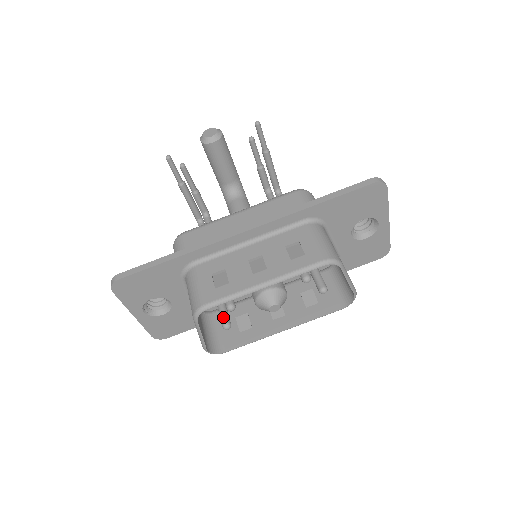
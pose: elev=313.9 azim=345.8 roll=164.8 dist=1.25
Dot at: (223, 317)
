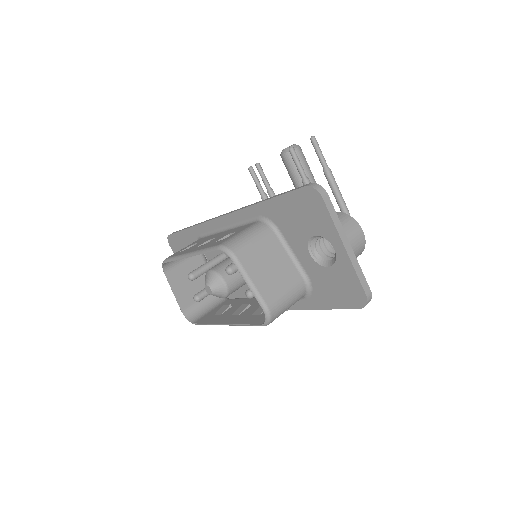
Dot at: (200, 291)
